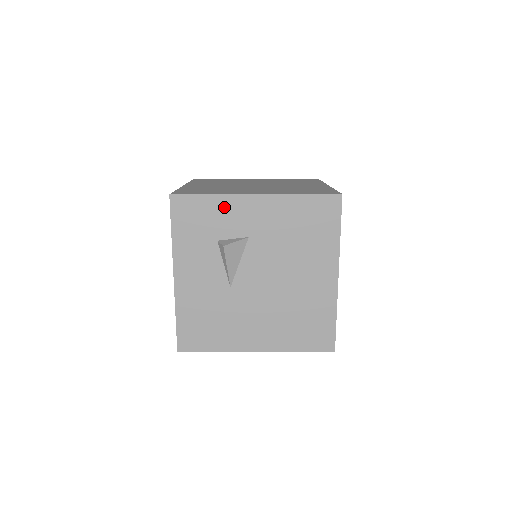
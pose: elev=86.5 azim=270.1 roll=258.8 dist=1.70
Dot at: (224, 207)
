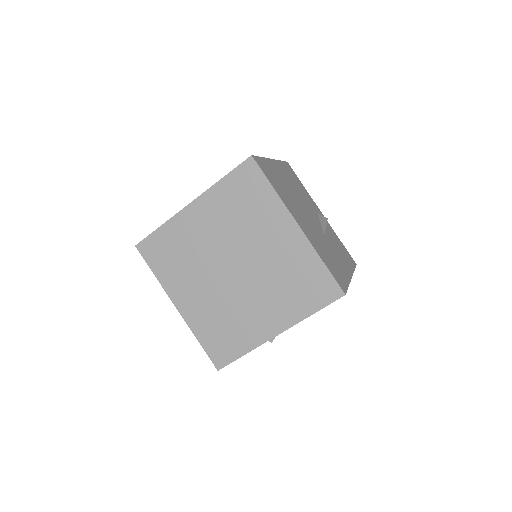
Dot at: occluded
